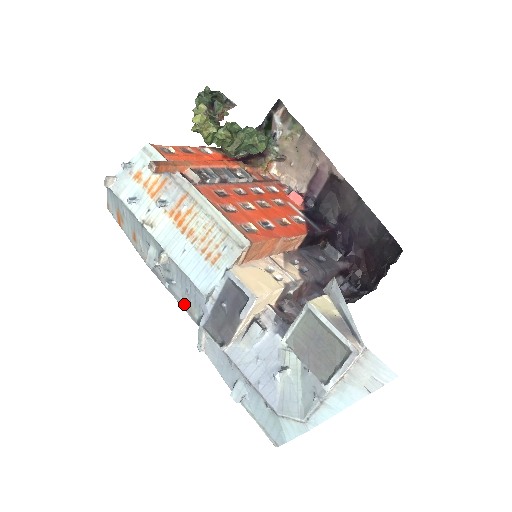
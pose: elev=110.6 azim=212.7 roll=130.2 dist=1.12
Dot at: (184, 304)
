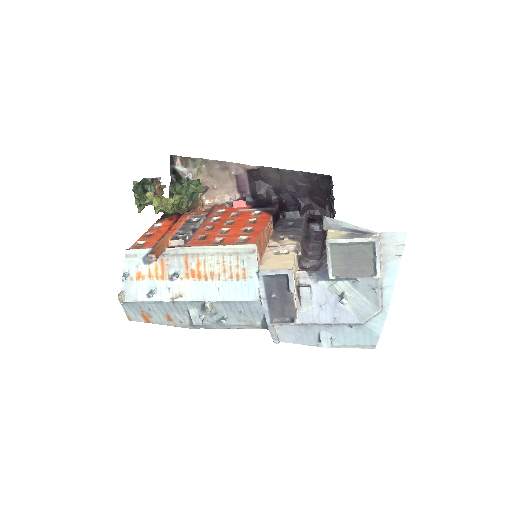
Dot at: (243, 325)
